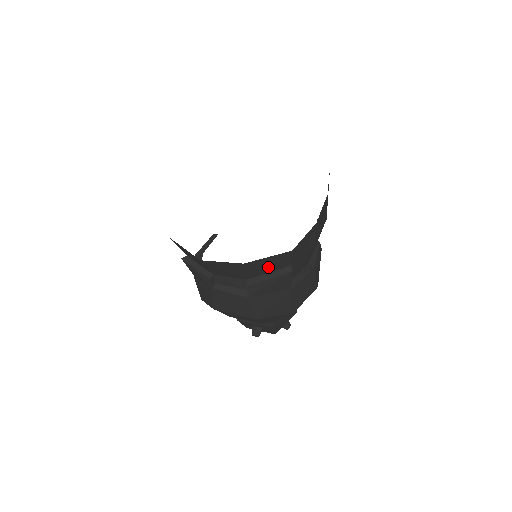
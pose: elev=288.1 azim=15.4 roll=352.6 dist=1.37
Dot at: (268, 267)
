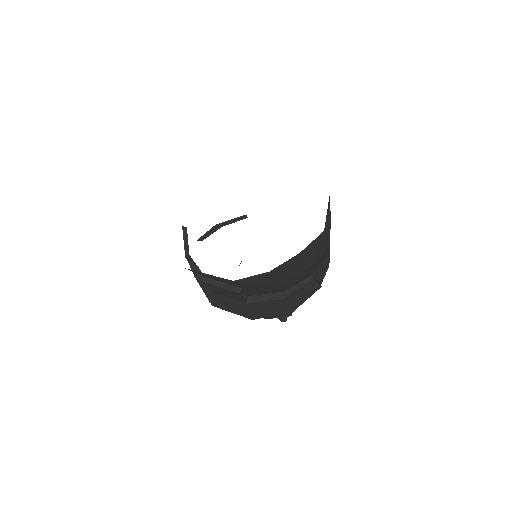
Dot at: occluded
